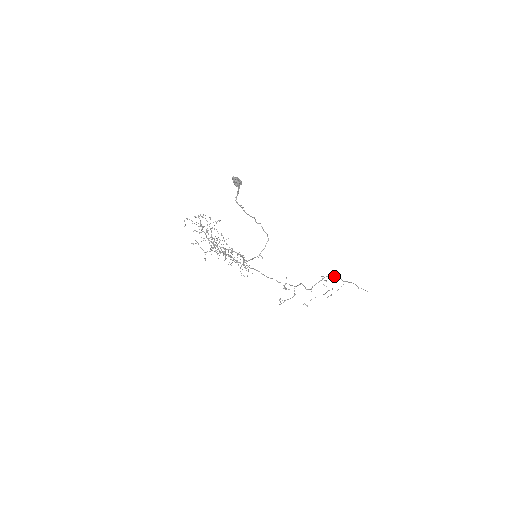
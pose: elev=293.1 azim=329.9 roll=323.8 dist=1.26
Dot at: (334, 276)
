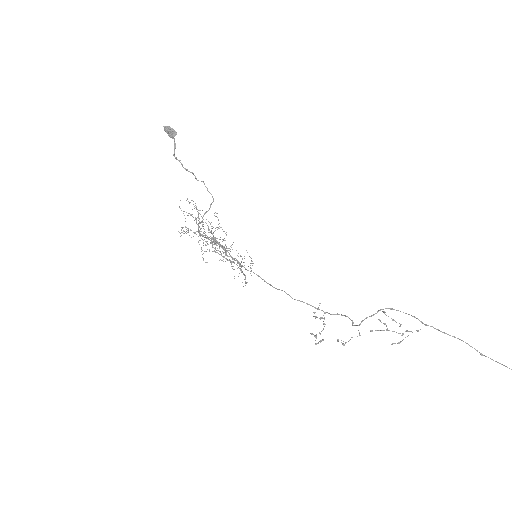
Dot at: occluded
